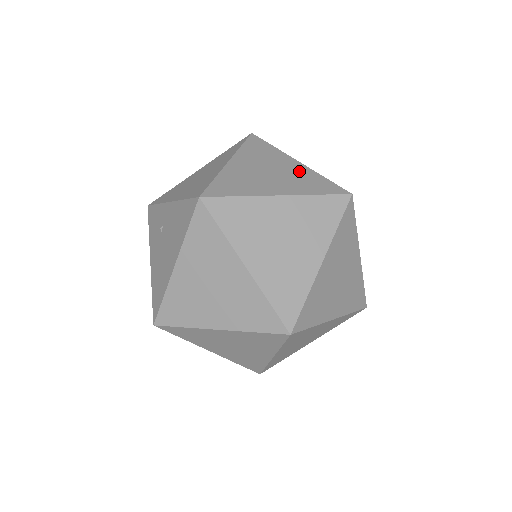
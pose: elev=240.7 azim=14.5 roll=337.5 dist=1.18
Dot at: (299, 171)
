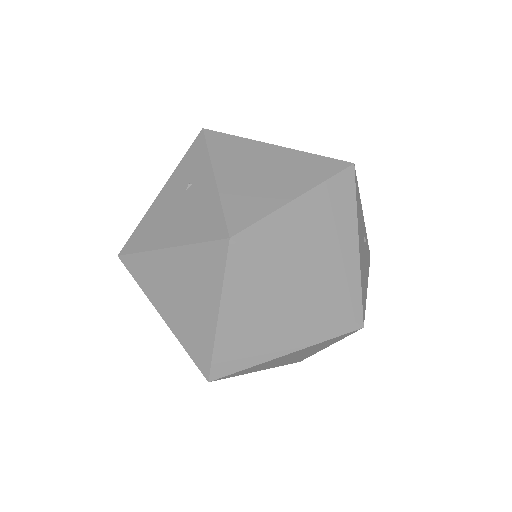
Dot at: (347, 261)
